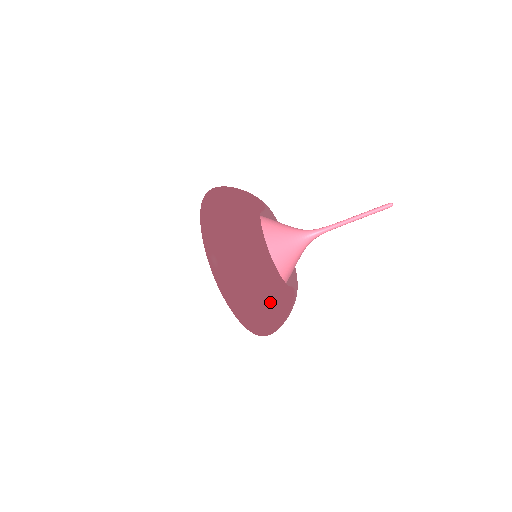
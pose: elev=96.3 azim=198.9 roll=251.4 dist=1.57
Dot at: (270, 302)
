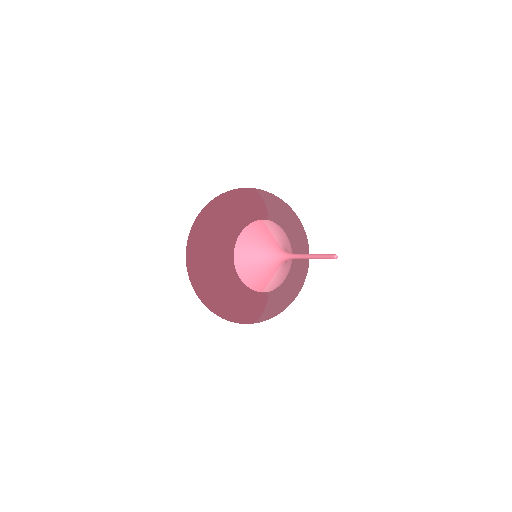
Dot at: (225, 301)
